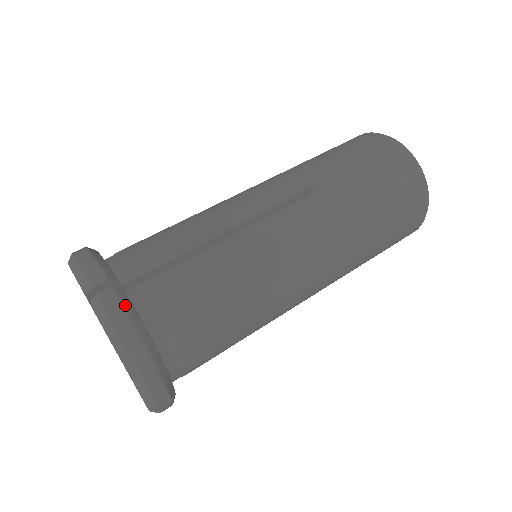
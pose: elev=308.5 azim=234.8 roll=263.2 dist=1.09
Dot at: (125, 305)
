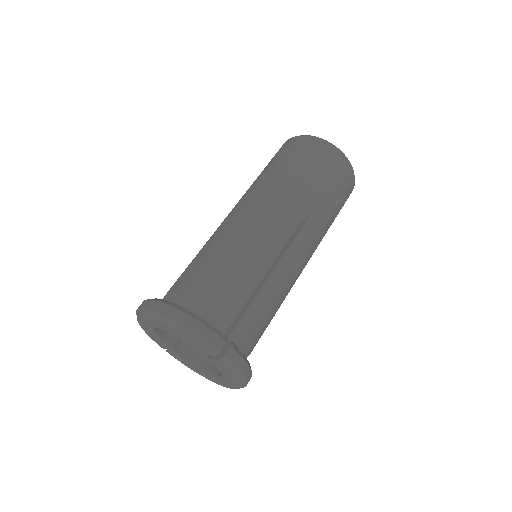
Dot at: (240, 354)
